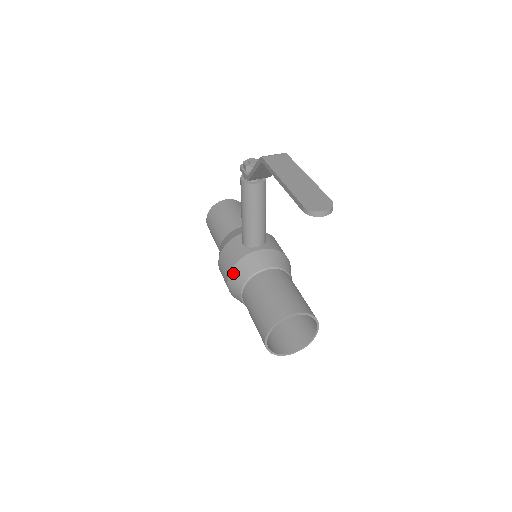
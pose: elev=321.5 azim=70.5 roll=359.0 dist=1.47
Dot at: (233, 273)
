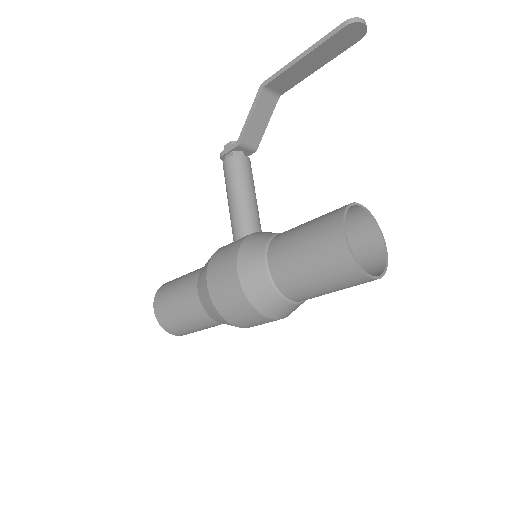
Dot at: (243, 249)
